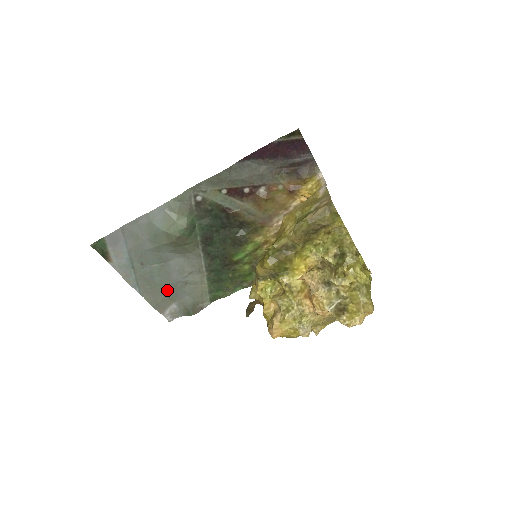
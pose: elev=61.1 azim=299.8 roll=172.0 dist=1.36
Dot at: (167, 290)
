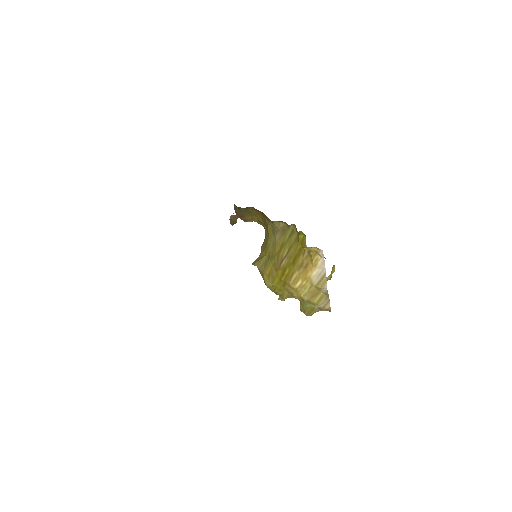
Dot at: occluded
